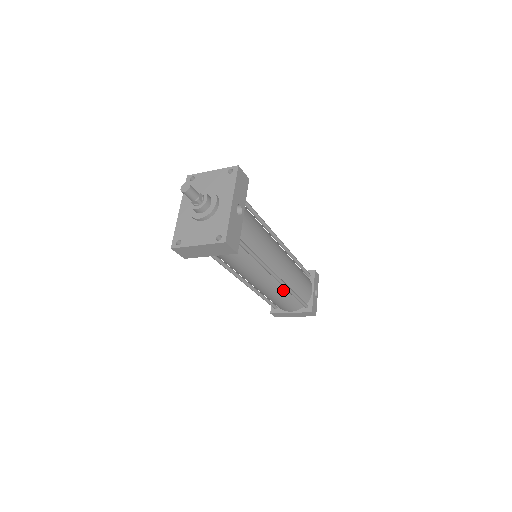
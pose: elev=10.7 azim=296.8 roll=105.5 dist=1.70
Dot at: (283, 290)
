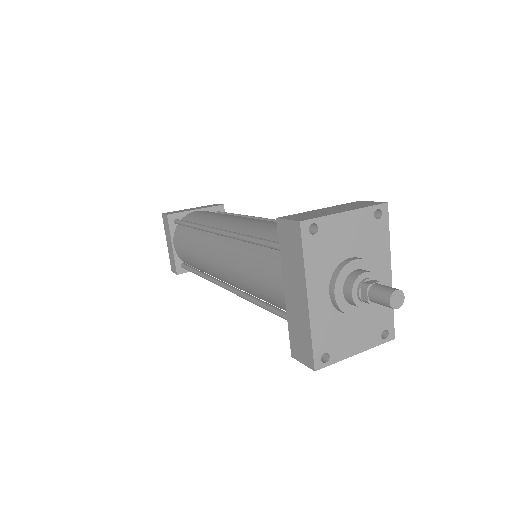
Dot at: occluded
